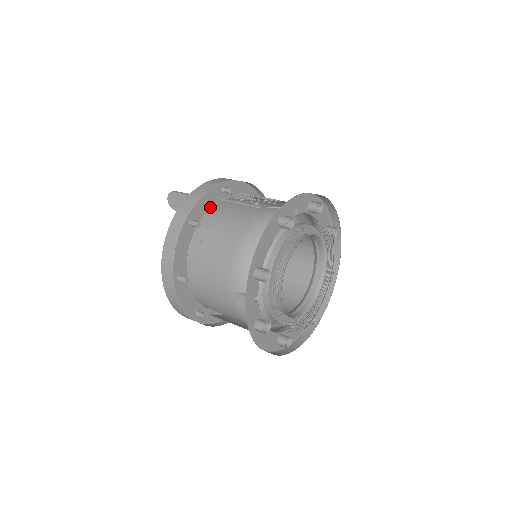
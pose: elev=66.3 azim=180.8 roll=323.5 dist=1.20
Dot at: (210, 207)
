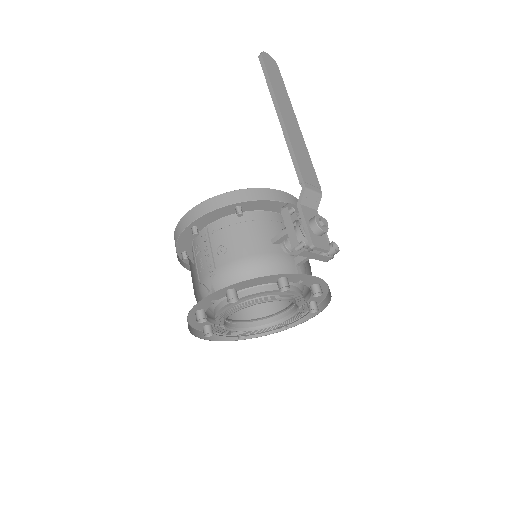
Dot at: (192, 239)
